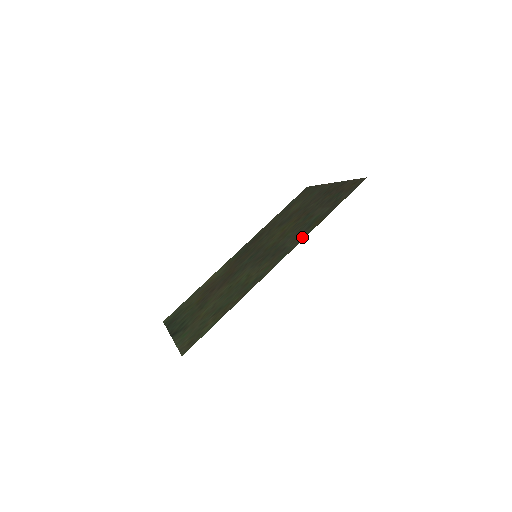
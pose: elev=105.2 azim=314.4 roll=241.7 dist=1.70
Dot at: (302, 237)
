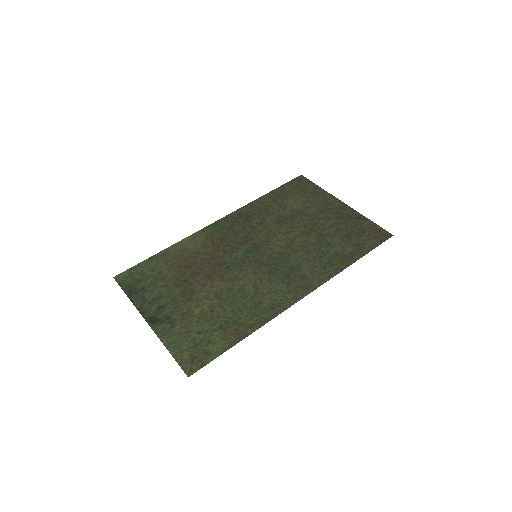
Dot at: (326, 275)
